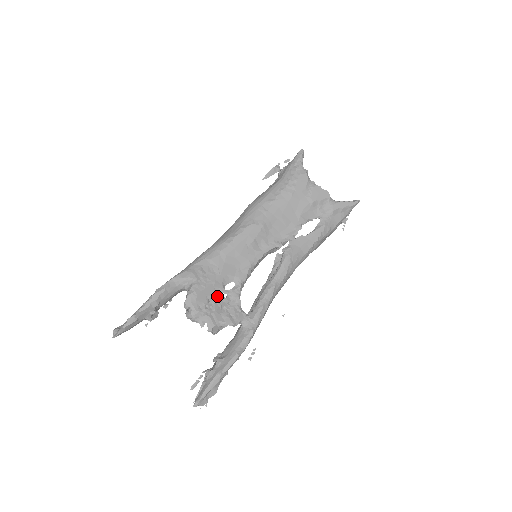
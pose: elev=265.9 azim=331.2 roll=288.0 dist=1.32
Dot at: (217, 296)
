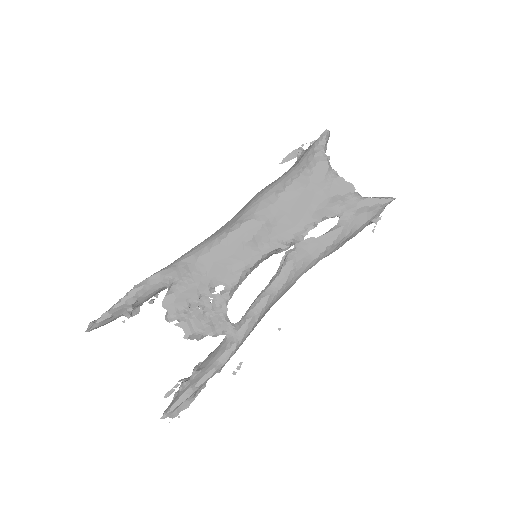
Dot at: (200, 300)
